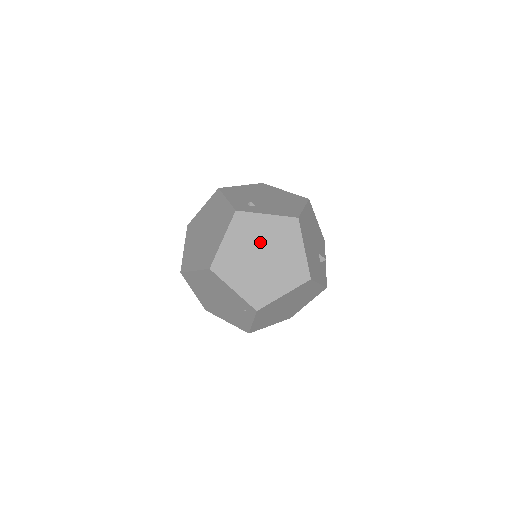
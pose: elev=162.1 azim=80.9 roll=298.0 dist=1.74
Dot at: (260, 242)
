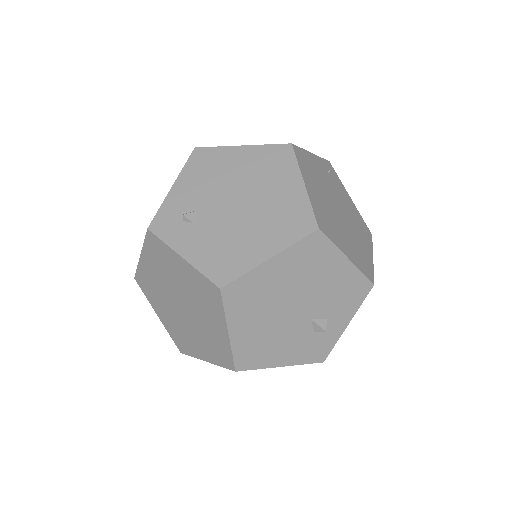
Dot at: (177, 286)
